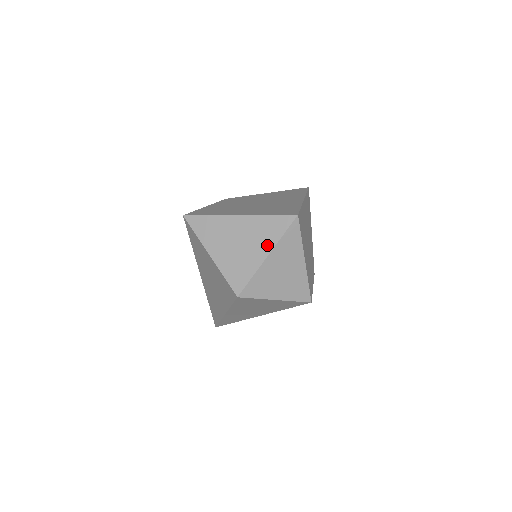
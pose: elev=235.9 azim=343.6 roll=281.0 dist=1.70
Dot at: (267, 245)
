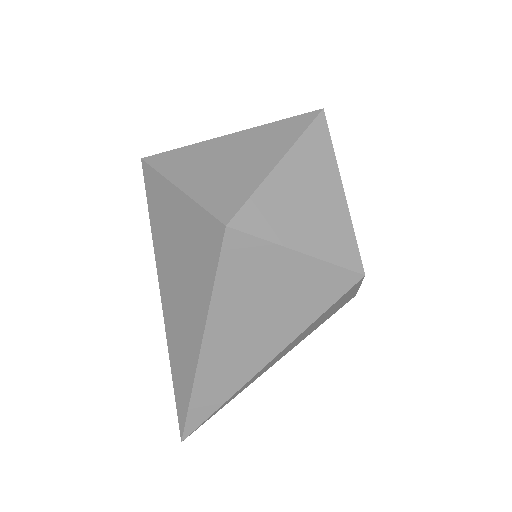
Dot at: (277, 150)
